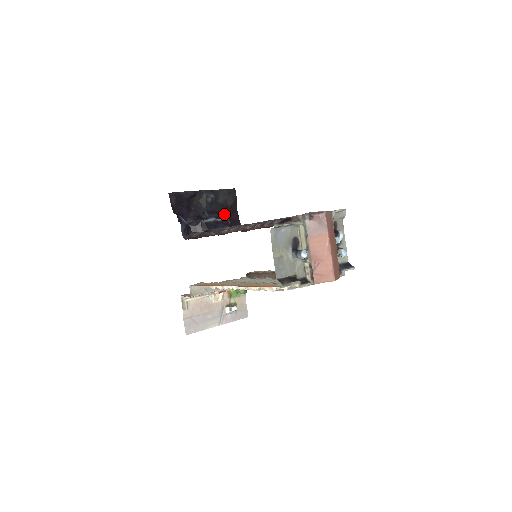
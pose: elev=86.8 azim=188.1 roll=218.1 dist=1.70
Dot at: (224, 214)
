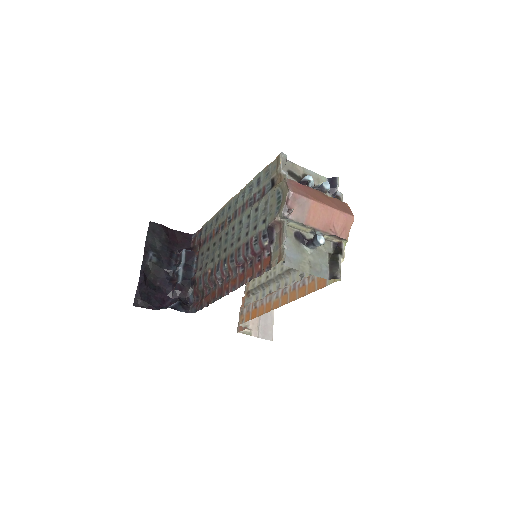
Dot at: (173, 248)
